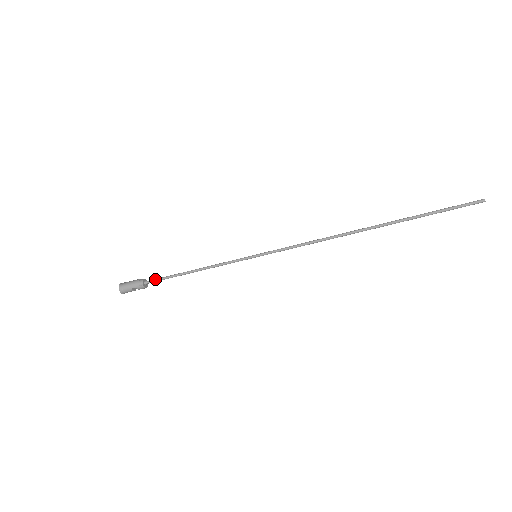
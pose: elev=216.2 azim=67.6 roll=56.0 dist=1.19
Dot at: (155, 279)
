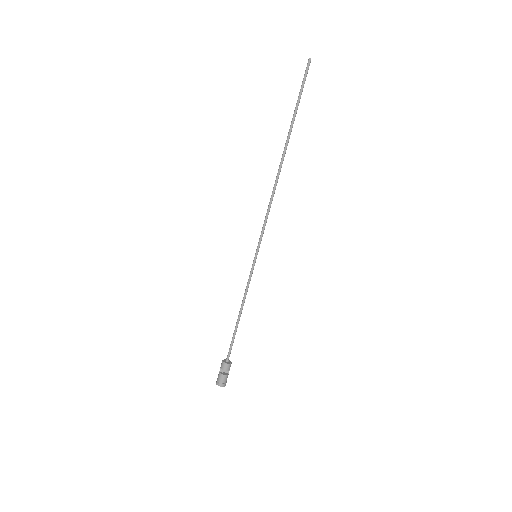
Dot at: (229, 350)
